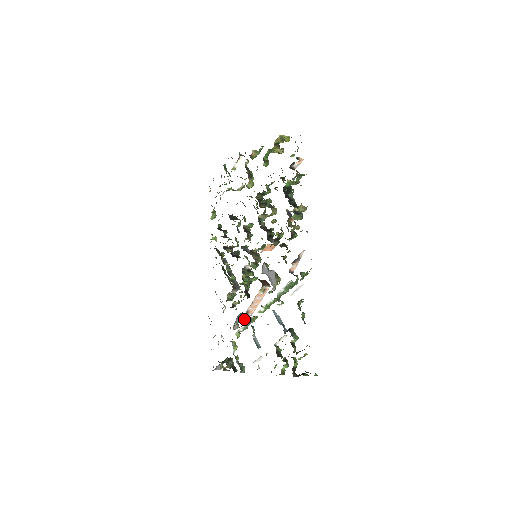
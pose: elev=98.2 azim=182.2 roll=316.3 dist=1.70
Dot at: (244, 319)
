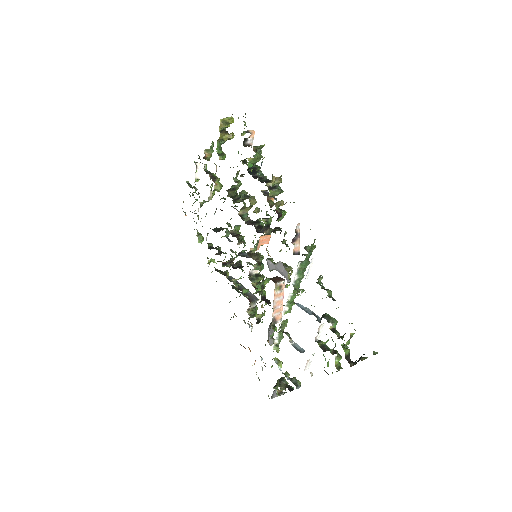
Dot at: (276, 329)
